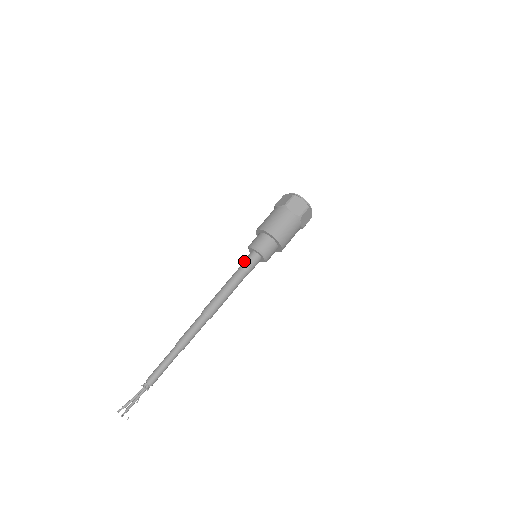
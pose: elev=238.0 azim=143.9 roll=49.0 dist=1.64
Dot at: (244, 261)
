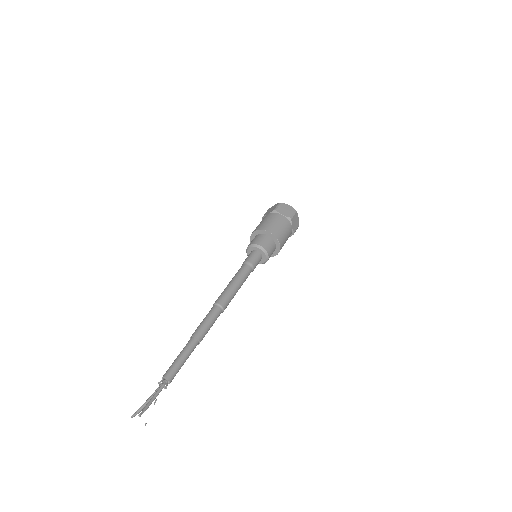
Dot at: (246, 259)
